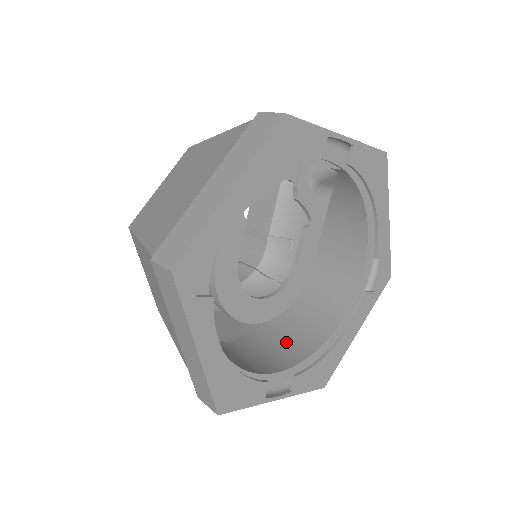
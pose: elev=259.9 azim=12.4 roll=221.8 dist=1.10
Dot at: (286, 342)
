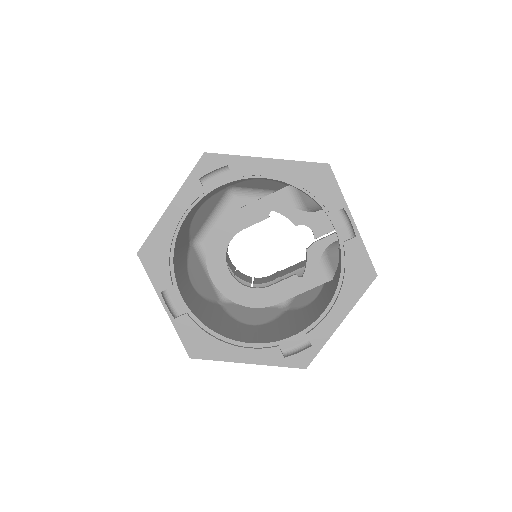
Dot at: (211, 318)
